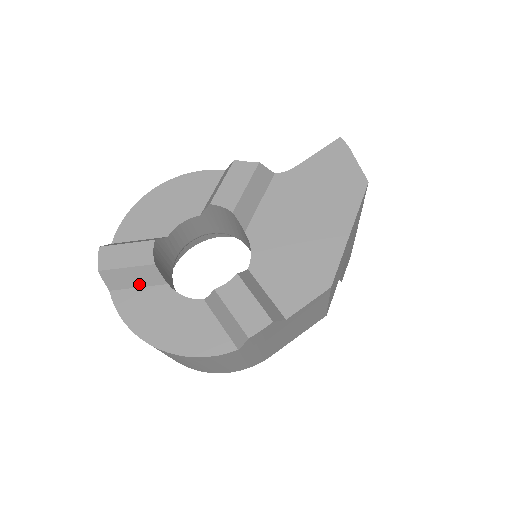
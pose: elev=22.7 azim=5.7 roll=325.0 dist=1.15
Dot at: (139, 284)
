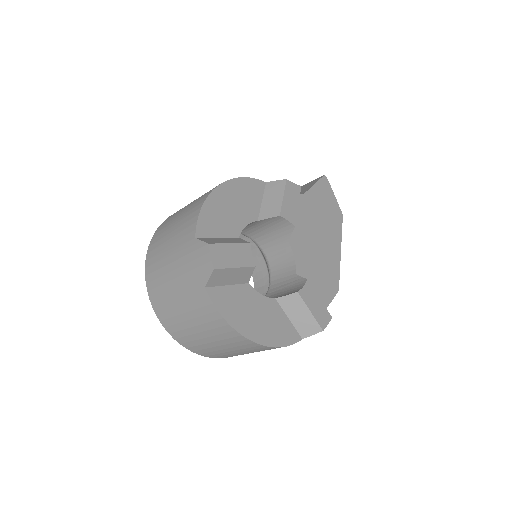
Dot at: (231, 282)
